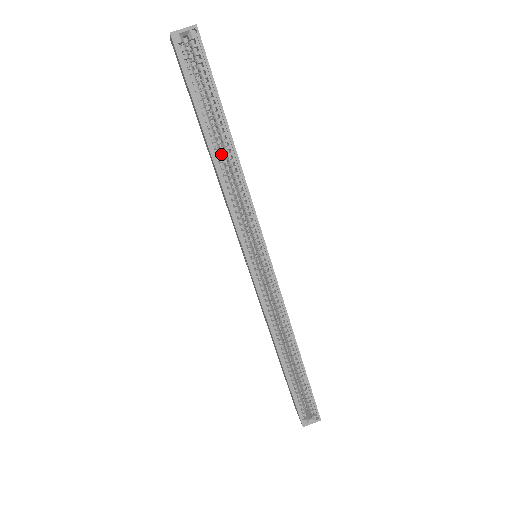
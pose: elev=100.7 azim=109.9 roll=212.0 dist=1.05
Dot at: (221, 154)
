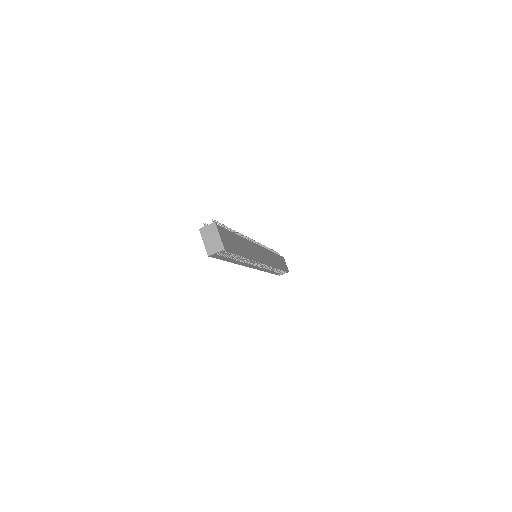
Dot at: (238, 257)
